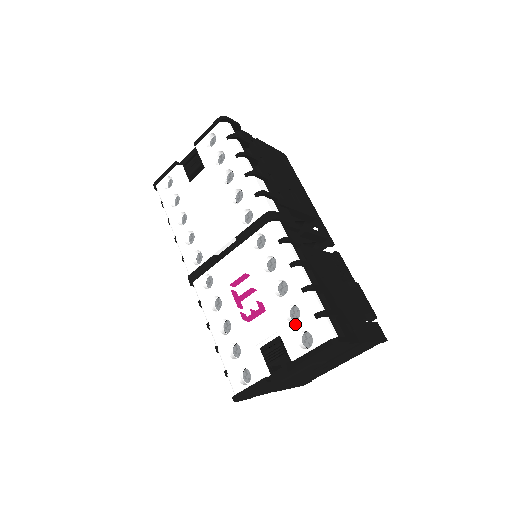
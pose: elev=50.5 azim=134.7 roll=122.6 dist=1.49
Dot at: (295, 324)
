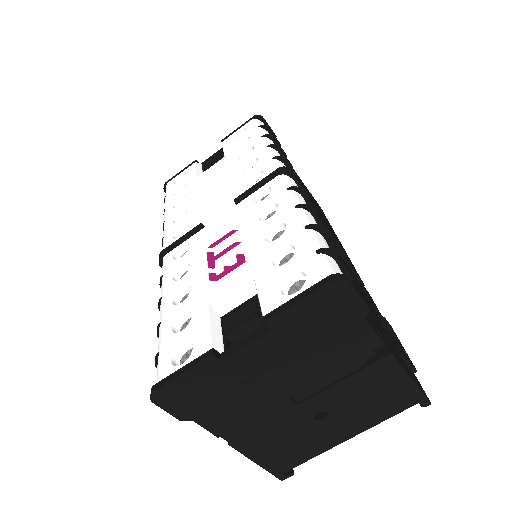
Dot at: (283, 266)
